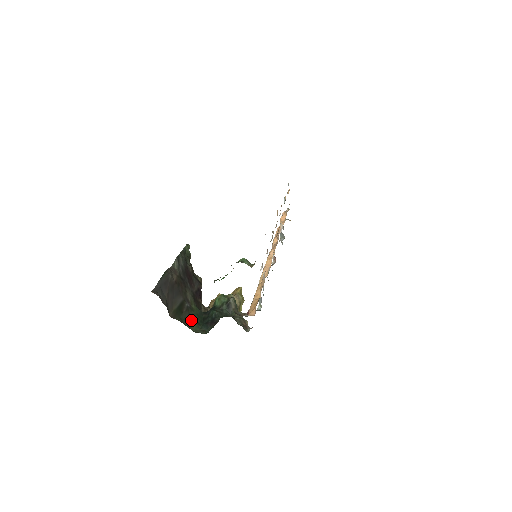
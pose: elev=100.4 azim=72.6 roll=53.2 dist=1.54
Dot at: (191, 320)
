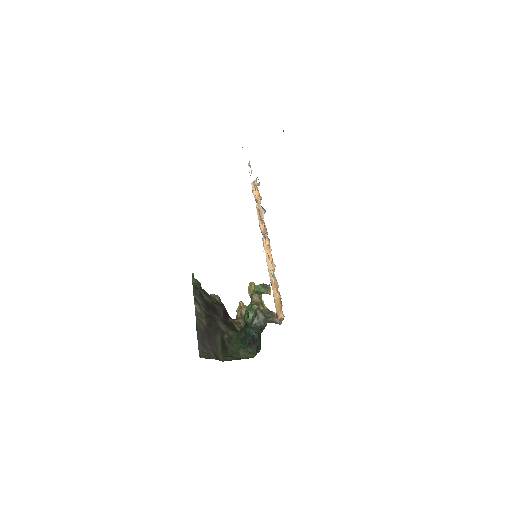
Dot at: (237, 349)
